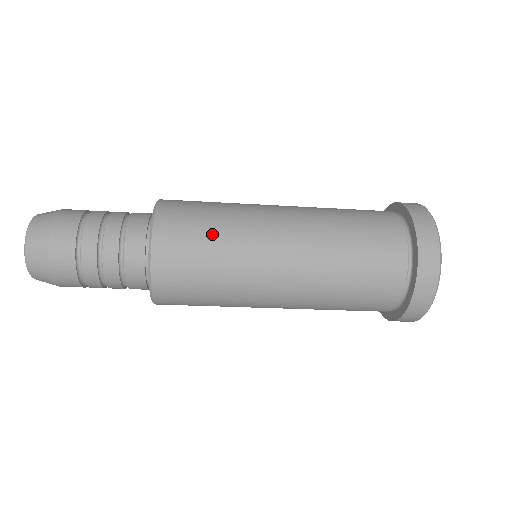
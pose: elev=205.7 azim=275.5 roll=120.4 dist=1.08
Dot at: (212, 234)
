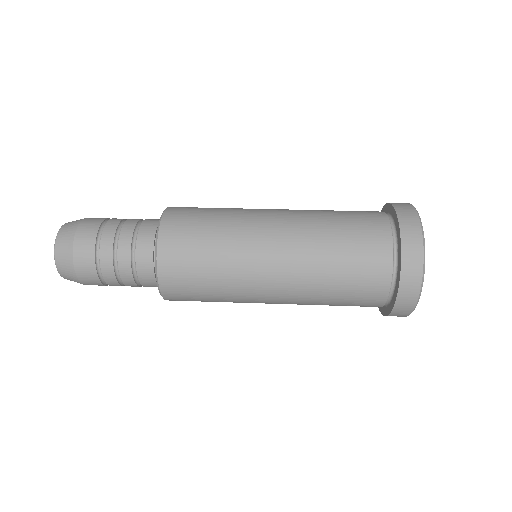
Dot at: occluded
